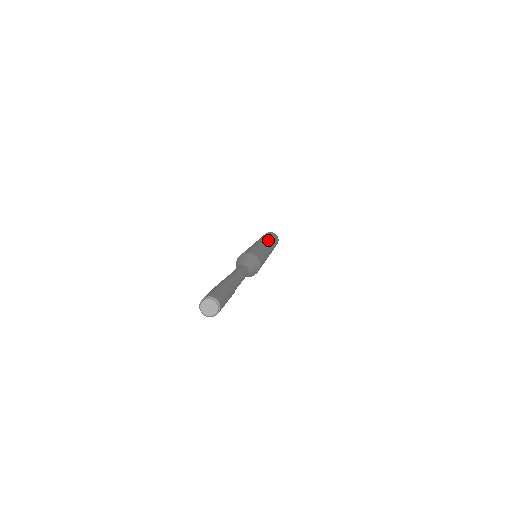
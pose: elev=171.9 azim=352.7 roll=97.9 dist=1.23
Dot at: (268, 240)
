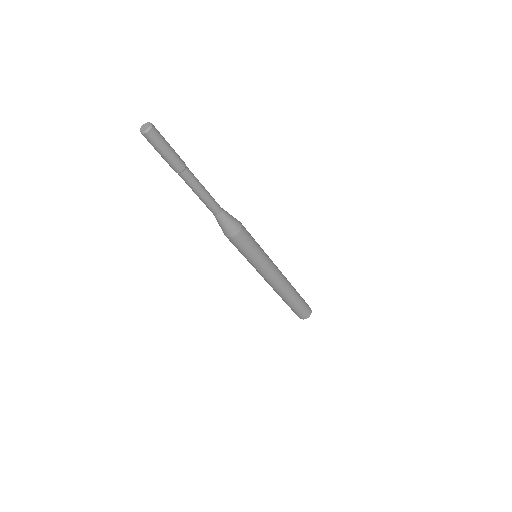
Dot at: occluded
